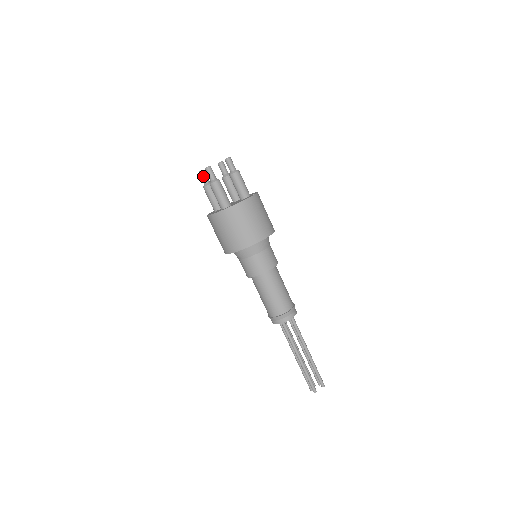
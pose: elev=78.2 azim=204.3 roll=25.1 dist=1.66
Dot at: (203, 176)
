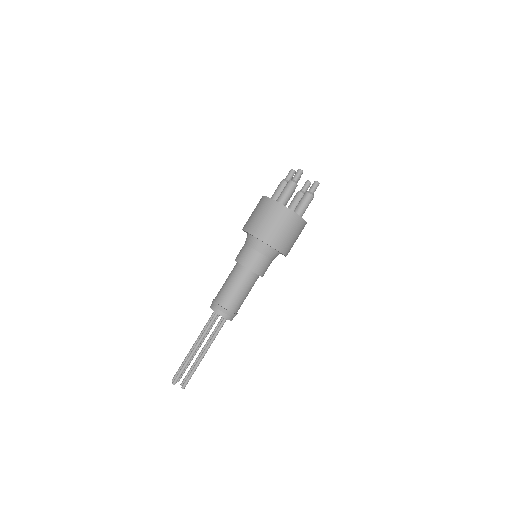
Dot at: (291, 174)
